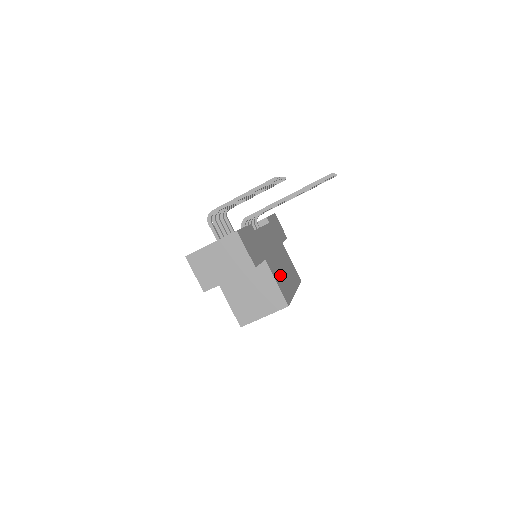
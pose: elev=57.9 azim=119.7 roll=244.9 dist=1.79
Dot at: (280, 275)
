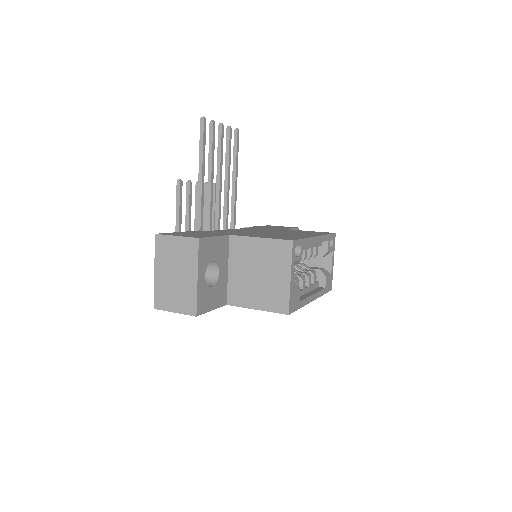
Dot at: occluded
